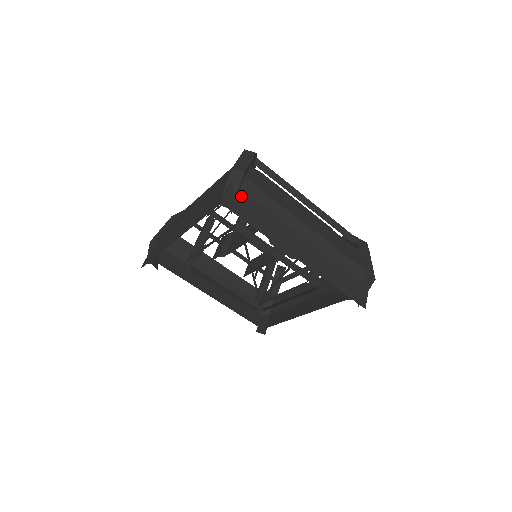
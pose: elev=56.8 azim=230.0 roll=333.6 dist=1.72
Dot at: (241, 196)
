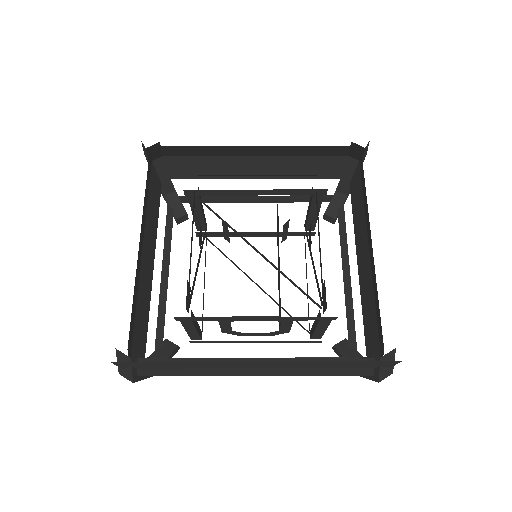
Dot at: occluded
